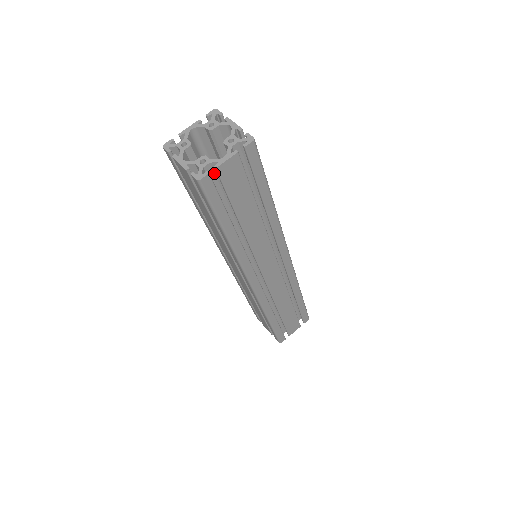
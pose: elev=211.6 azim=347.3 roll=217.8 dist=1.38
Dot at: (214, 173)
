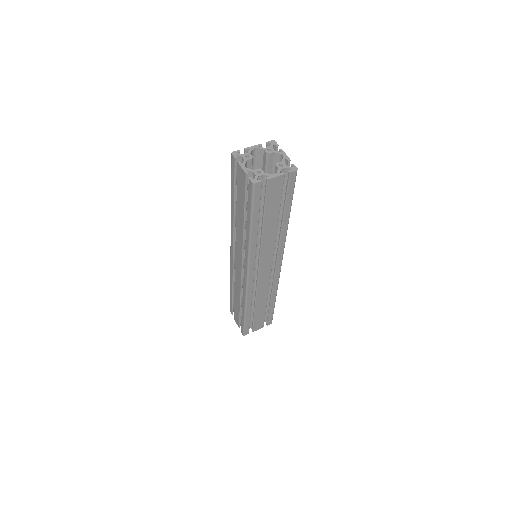
Dot at: (263, 183)
